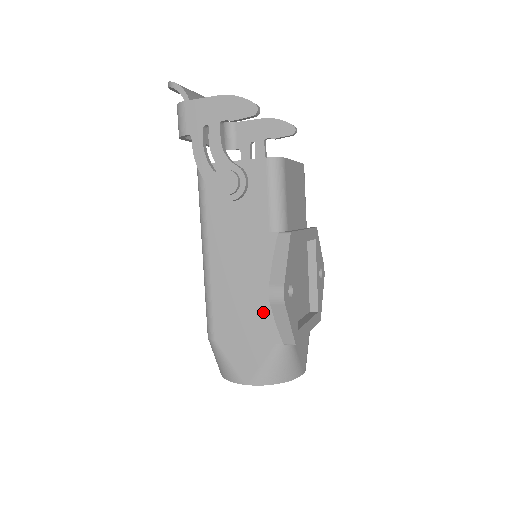
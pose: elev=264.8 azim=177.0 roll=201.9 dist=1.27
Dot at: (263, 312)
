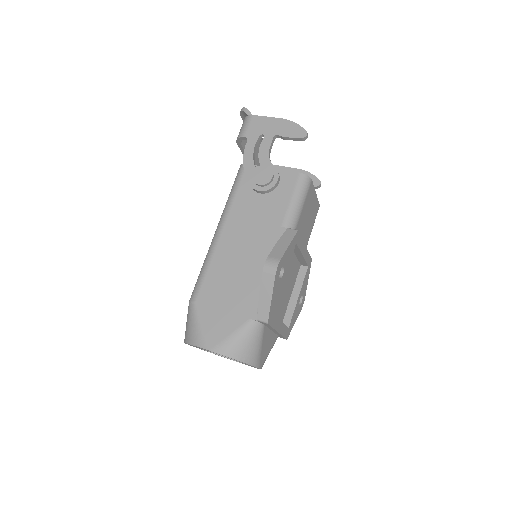
Dot at: (249, 289)
